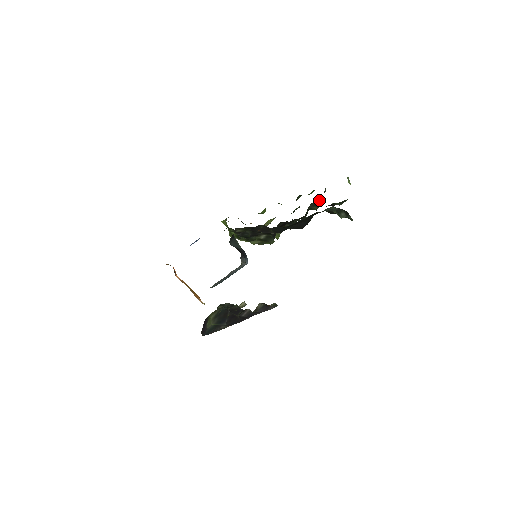
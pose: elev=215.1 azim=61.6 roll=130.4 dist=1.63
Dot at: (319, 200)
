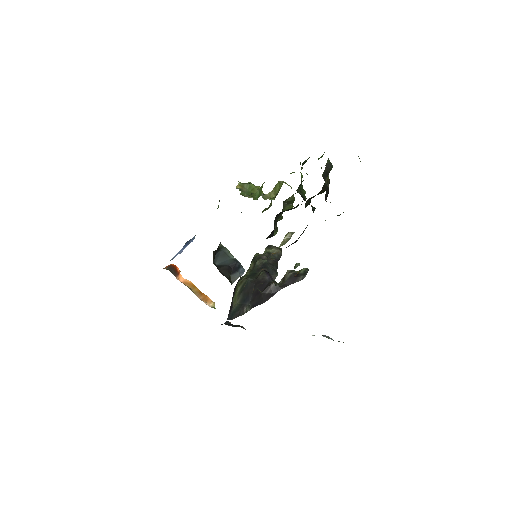
Dot at: occluded
